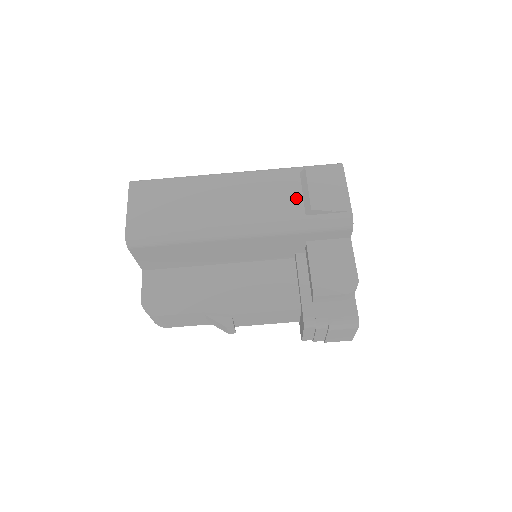
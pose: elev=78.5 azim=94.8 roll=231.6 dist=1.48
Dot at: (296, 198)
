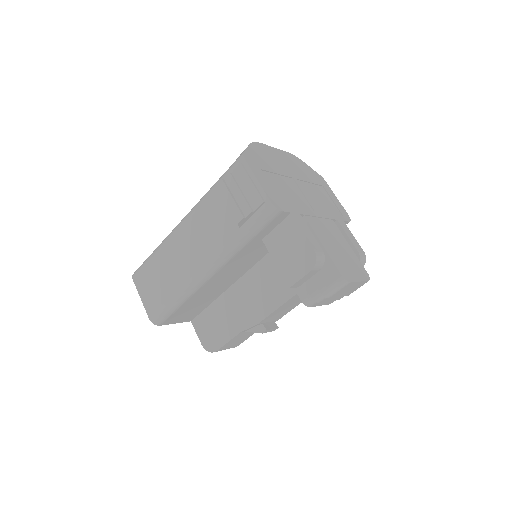
Dot at: (226, 216)
